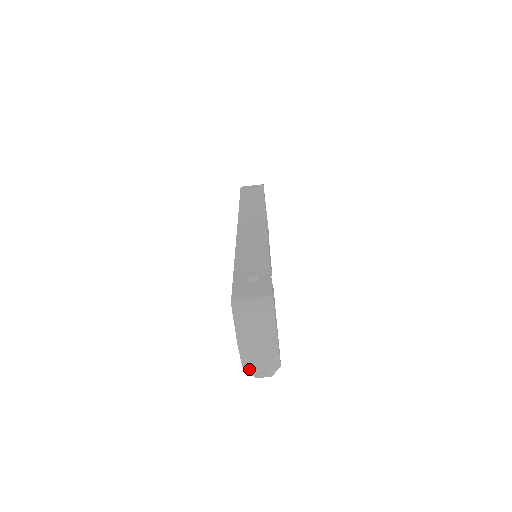
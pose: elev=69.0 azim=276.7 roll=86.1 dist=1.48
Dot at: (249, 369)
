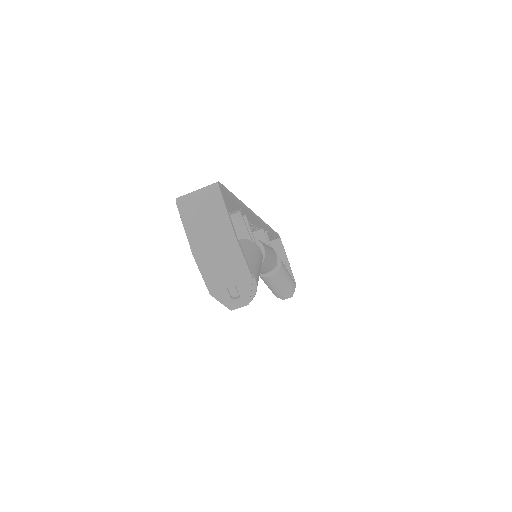
Dot at: (217, 293)
